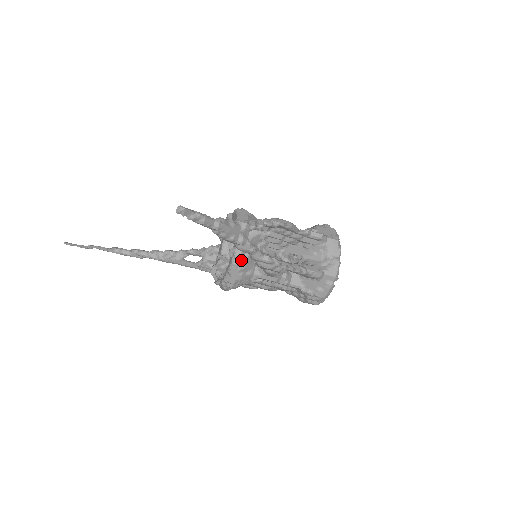
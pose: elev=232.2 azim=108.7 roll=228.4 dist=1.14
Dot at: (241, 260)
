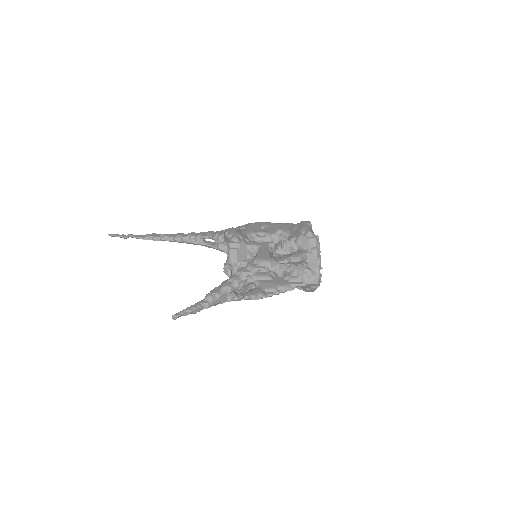
Dot at: (238, 289)
